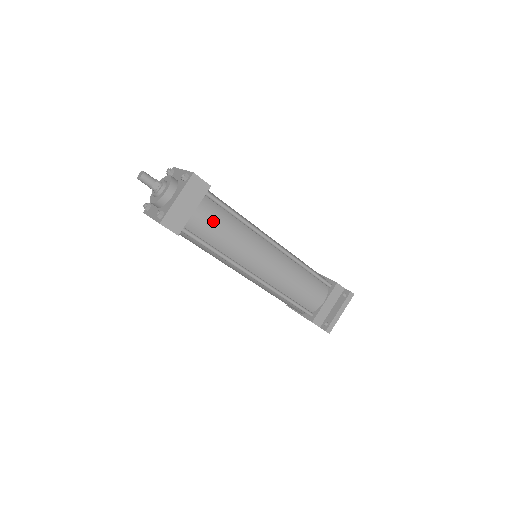
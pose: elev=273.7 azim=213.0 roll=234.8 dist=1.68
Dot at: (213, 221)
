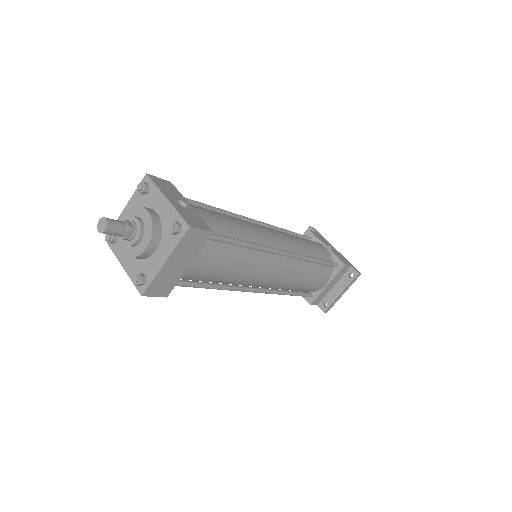
Dot at: (213, 265)
